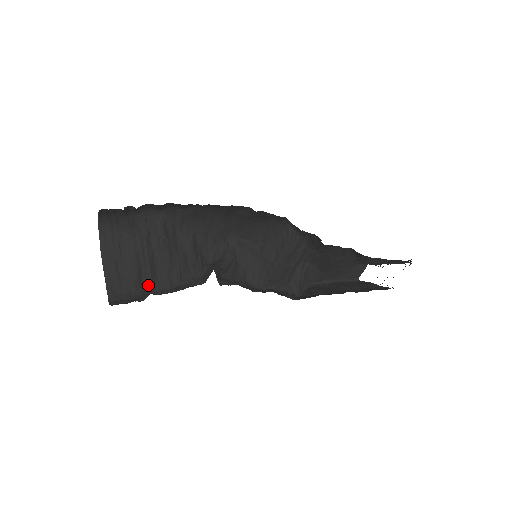
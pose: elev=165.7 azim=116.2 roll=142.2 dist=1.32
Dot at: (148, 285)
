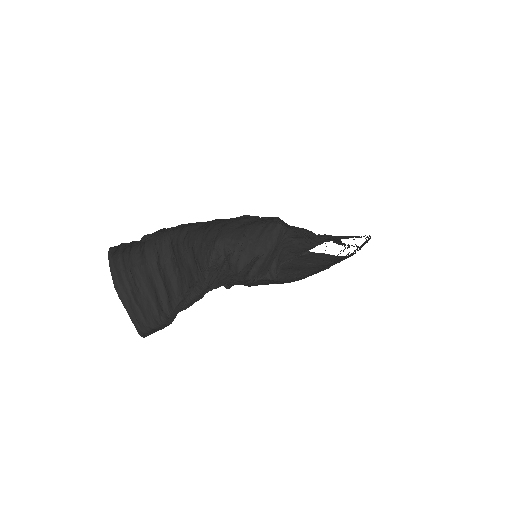
Dot at: (167, 306)
